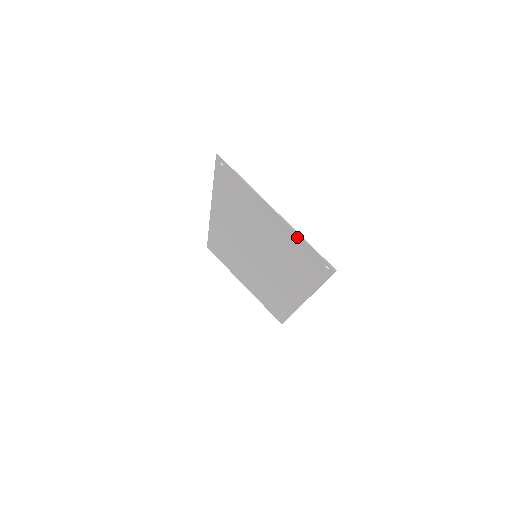
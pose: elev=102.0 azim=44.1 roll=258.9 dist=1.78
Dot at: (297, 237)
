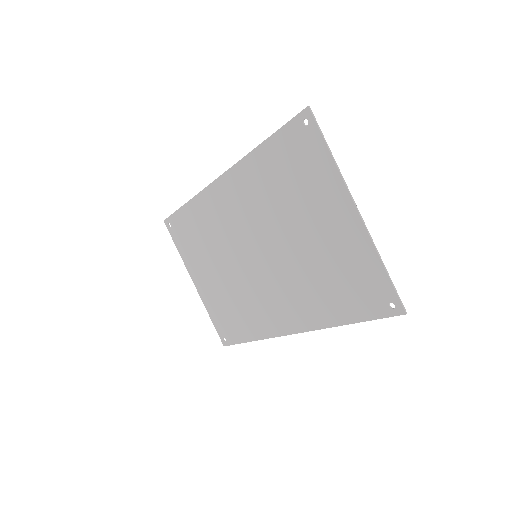
Dot at: (371, 254)
